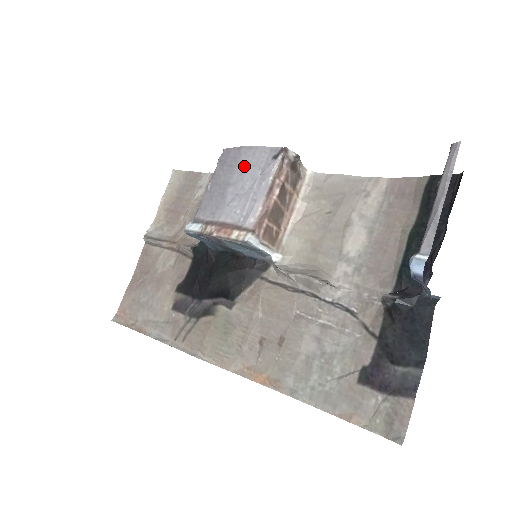
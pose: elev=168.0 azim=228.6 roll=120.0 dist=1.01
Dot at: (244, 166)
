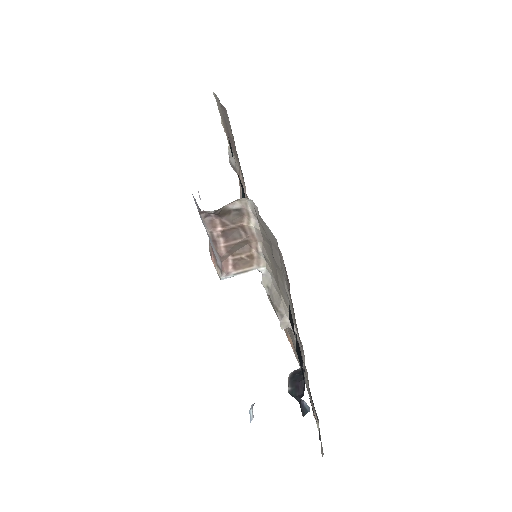
Dot at: occluded
